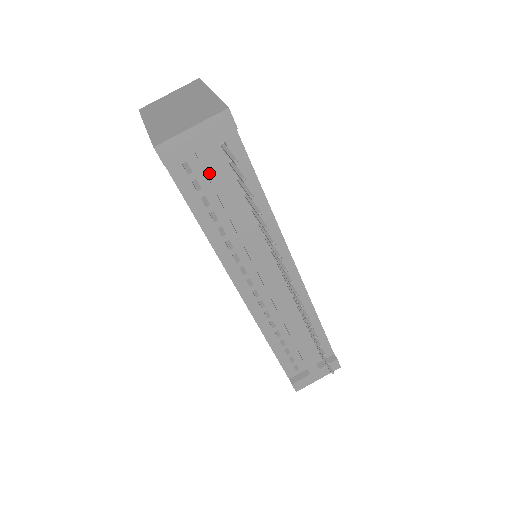
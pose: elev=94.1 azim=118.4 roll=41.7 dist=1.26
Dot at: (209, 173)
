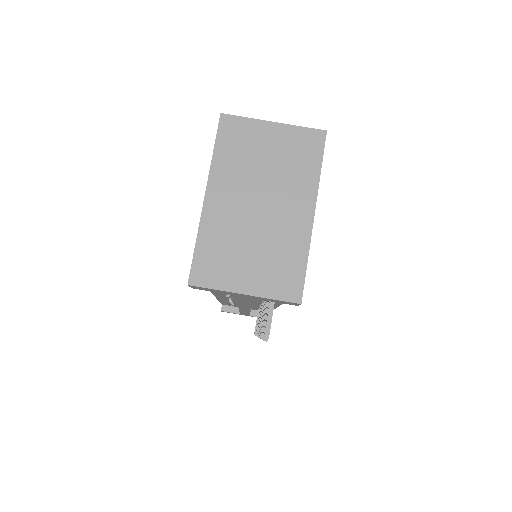
Dot at: (239, 298)
